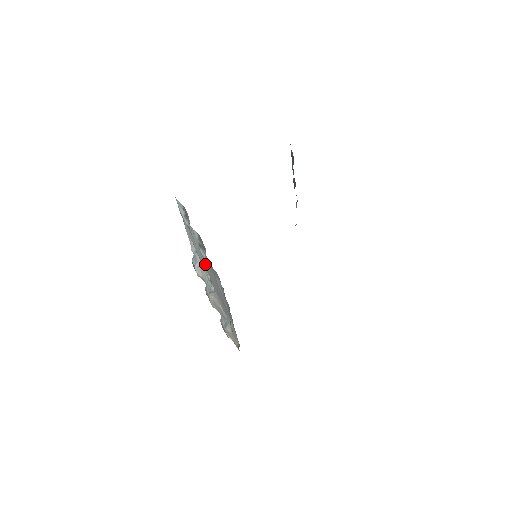
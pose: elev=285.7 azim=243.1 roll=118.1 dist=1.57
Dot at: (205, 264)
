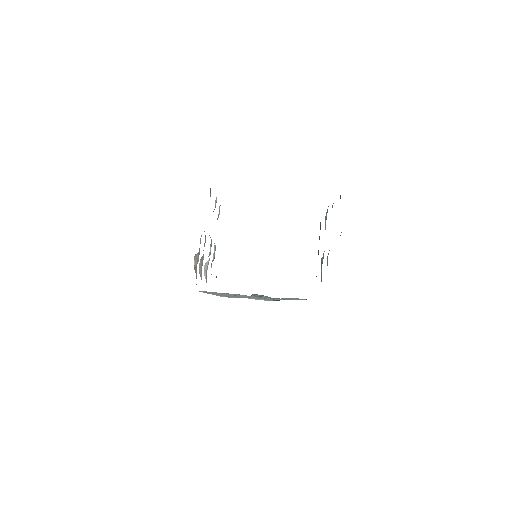
Dot at: occluded
